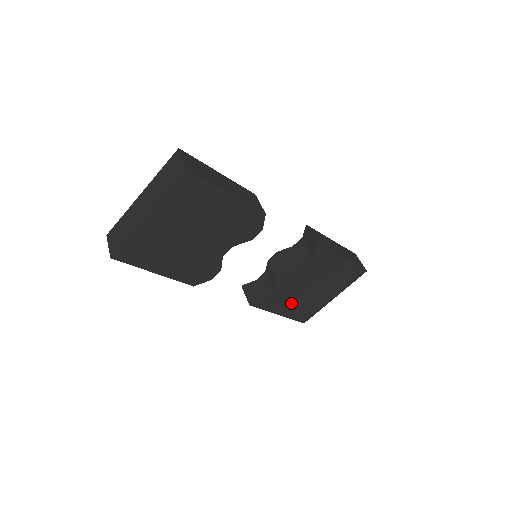
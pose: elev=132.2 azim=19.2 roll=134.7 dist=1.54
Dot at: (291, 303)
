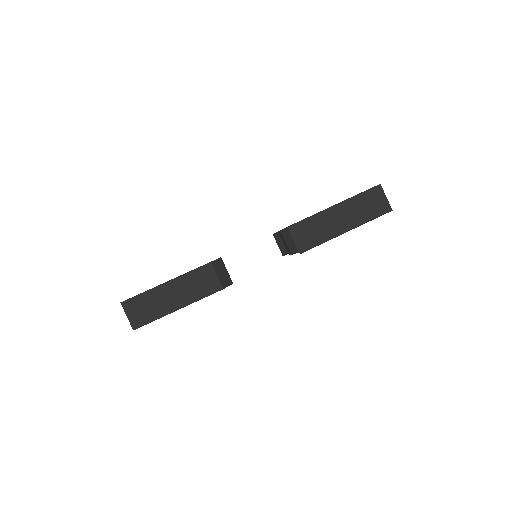
Dot at: occluded
